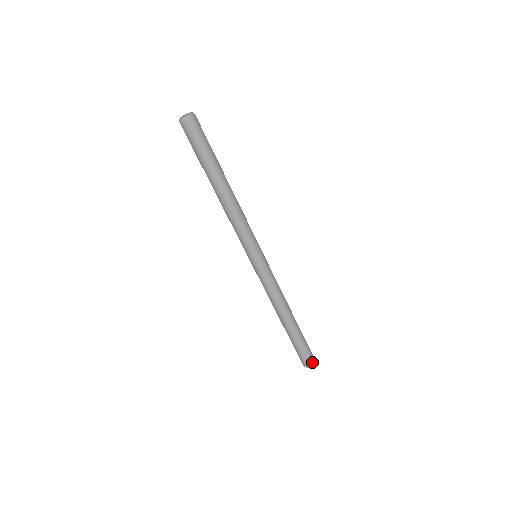
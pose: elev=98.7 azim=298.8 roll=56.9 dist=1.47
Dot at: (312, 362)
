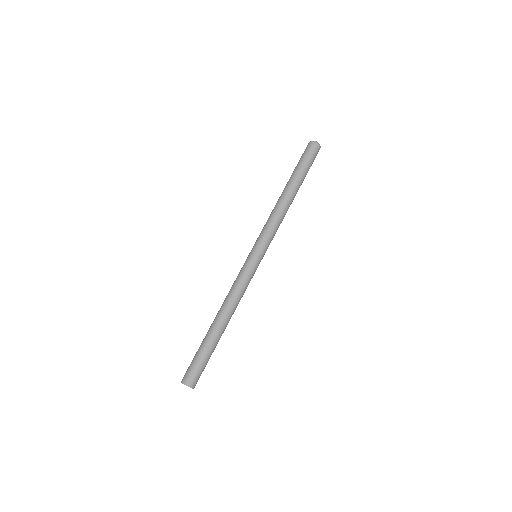
Dot at: (192, 383)
